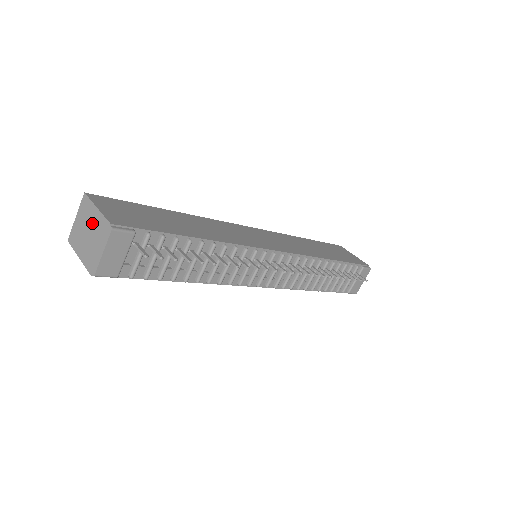
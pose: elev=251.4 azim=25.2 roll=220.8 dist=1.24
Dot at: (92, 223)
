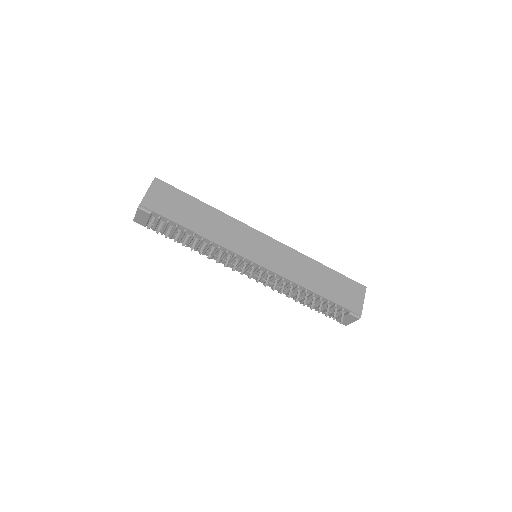
Dot at: occluded
